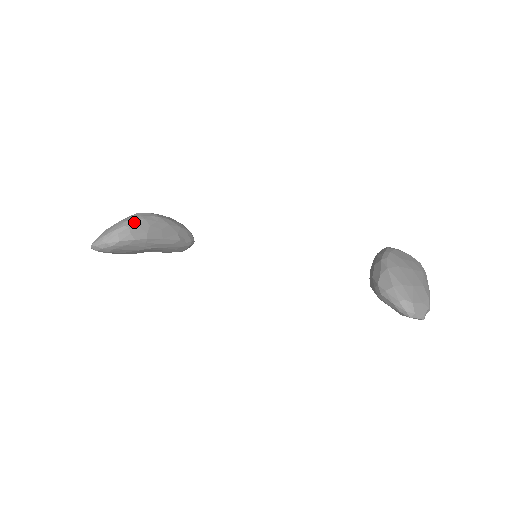
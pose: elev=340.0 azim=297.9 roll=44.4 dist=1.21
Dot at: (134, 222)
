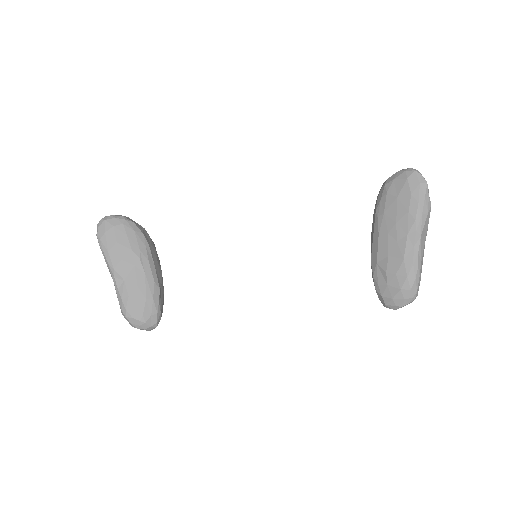
Dot at: (148, 235)
